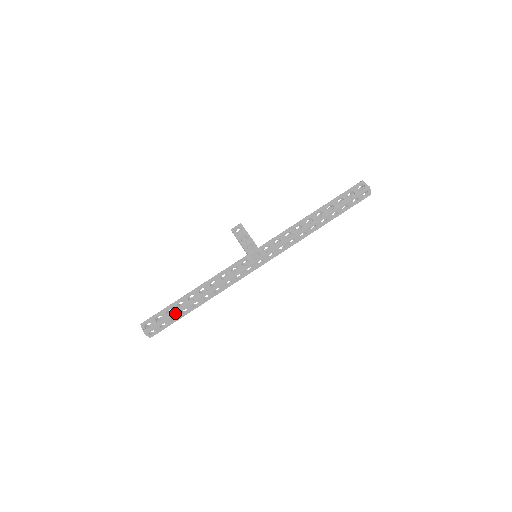
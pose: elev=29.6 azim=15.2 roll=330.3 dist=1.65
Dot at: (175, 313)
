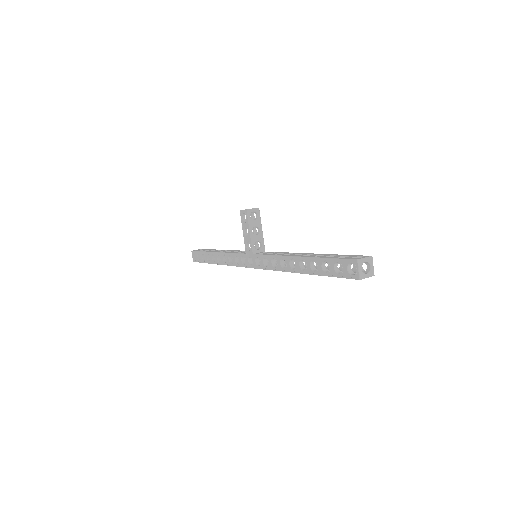
Dot at: (205, 262)
